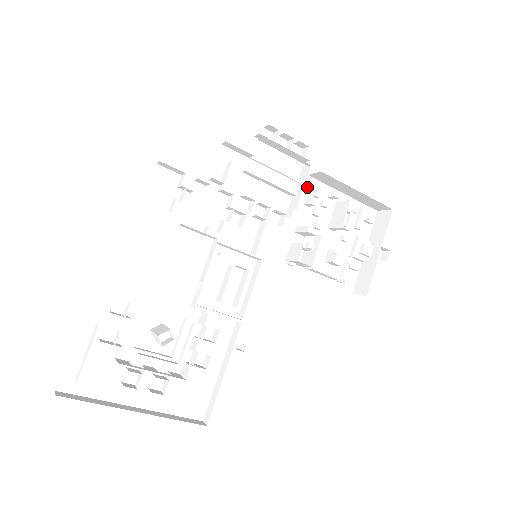
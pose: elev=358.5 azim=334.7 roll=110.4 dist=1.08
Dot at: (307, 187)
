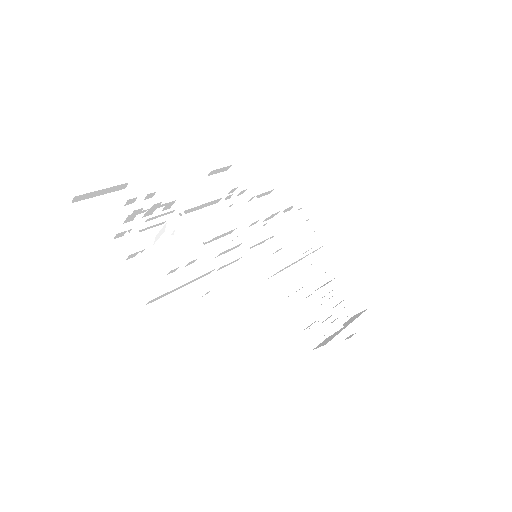
Dot at: (310, 258)
